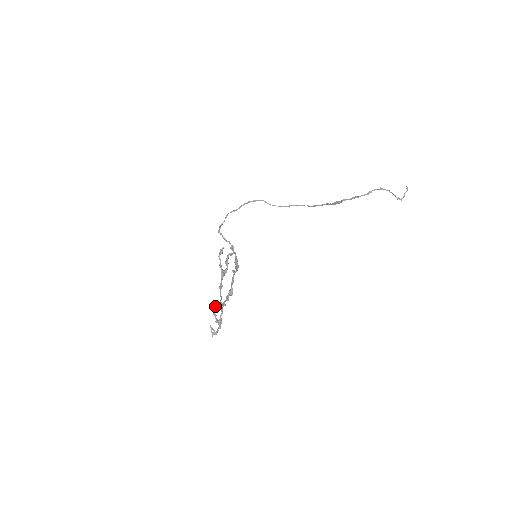
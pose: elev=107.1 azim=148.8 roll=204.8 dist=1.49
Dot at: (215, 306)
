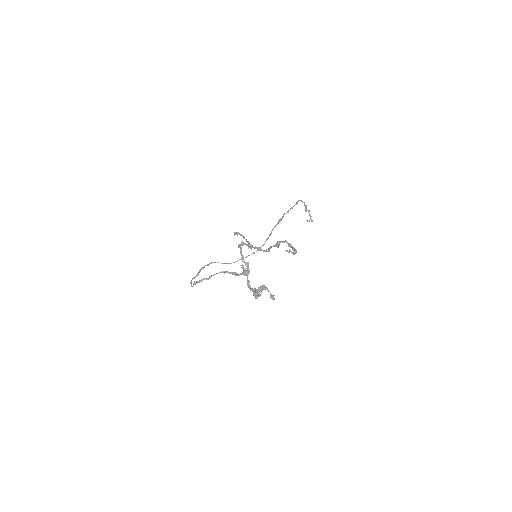
Dot at: occluded
